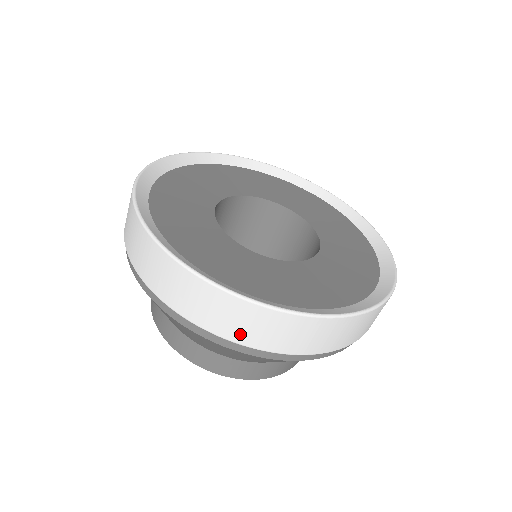
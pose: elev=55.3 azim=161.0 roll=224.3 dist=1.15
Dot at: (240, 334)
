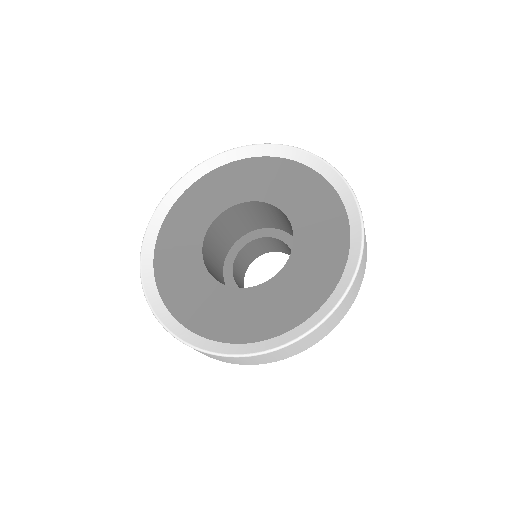
Dot at: (259, 362)
